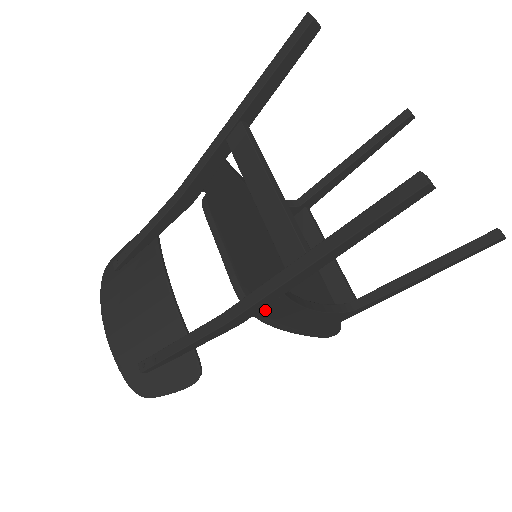
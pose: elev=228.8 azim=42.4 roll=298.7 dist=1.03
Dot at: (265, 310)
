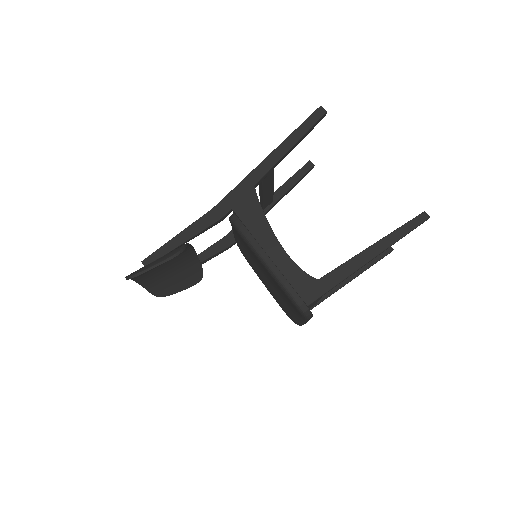
Dot at: (241, 204)
